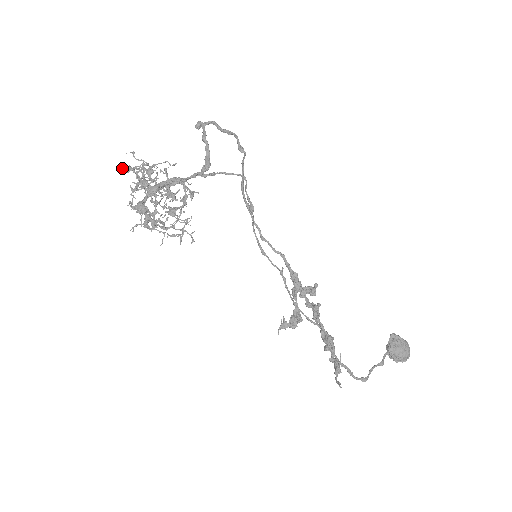
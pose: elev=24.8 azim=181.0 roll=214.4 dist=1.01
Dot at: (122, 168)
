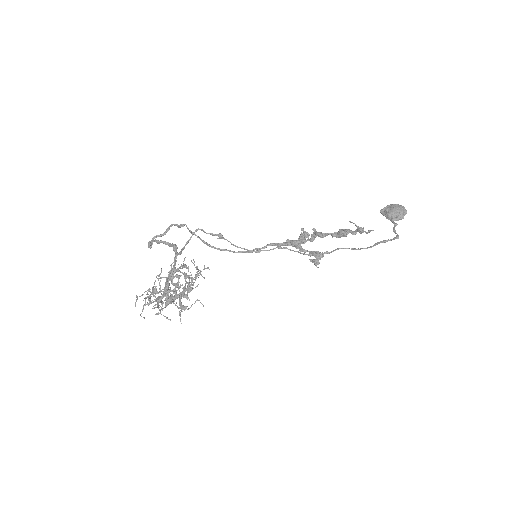
Dot at: (141, 313)
